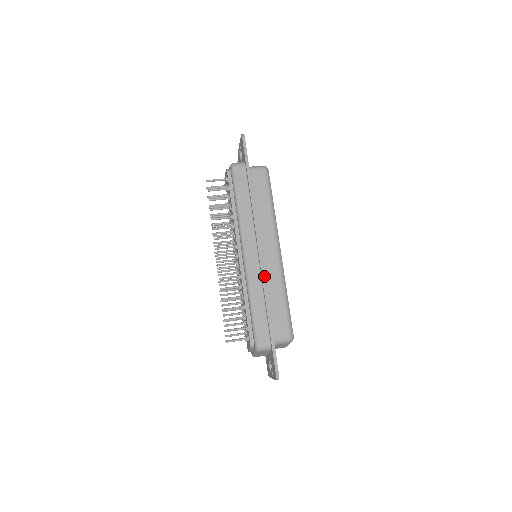
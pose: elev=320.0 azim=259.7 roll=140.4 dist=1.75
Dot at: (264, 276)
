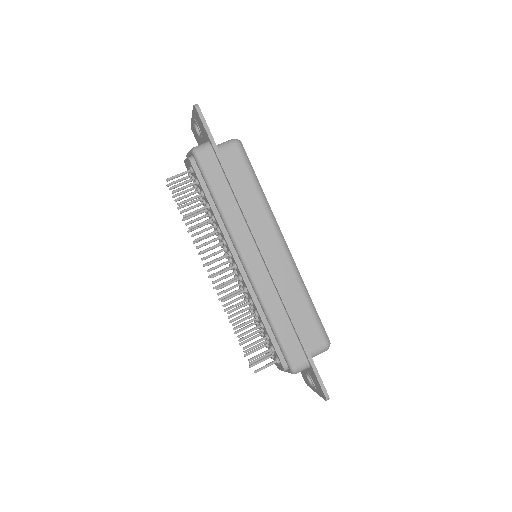
Dot at: (278, 285)
